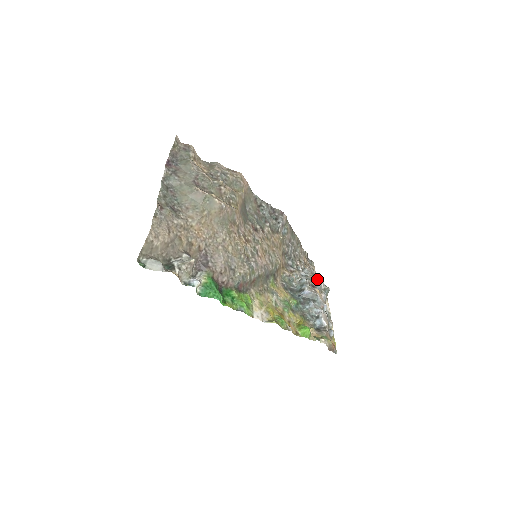
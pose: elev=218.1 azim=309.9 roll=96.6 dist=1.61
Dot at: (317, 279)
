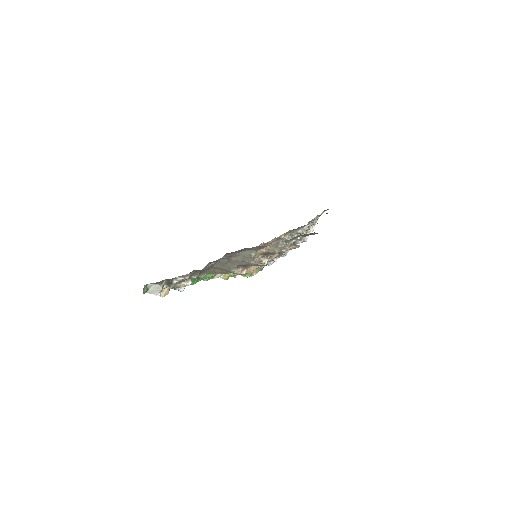
Dot at: (307, 233)
